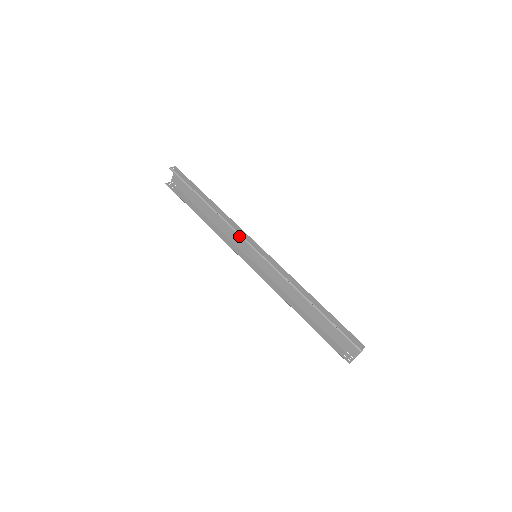
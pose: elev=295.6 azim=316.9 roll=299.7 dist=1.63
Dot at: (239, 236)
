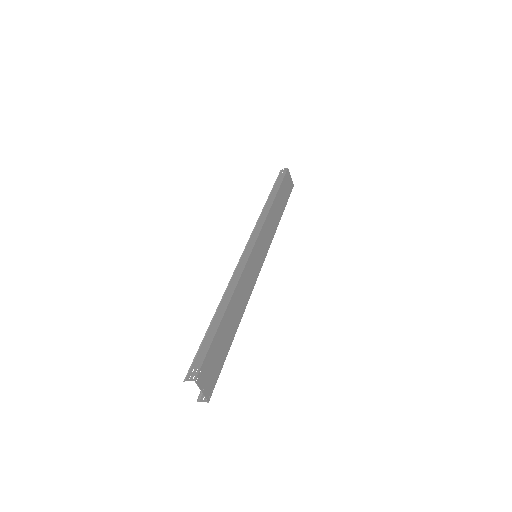
Dot at: (265, 234)
